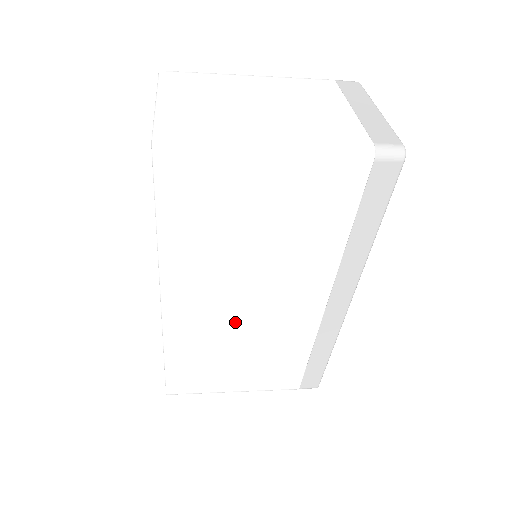
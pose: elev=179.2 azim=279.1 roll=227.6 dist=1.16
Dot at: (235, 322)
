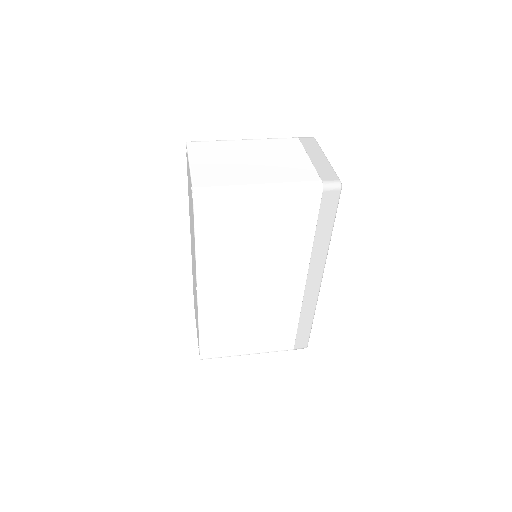
Dot at: (246, 300)
